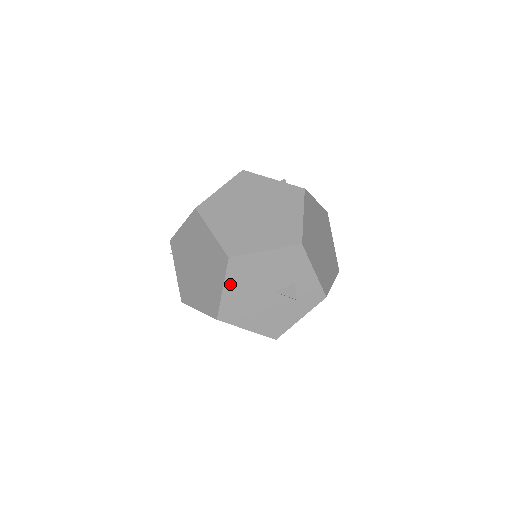
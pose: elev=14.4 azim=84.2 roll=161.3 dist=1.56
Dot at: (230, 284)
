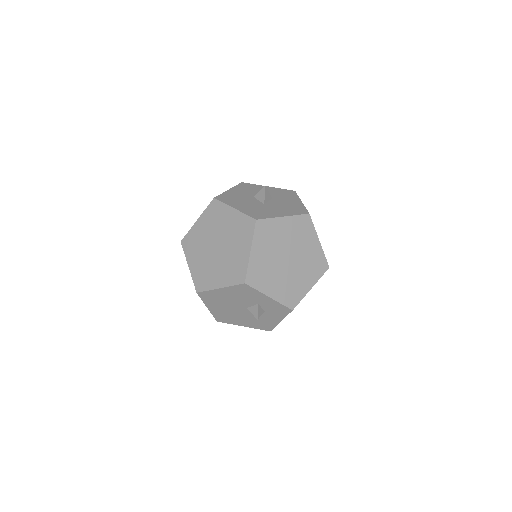
Dot at: (210, 305)
